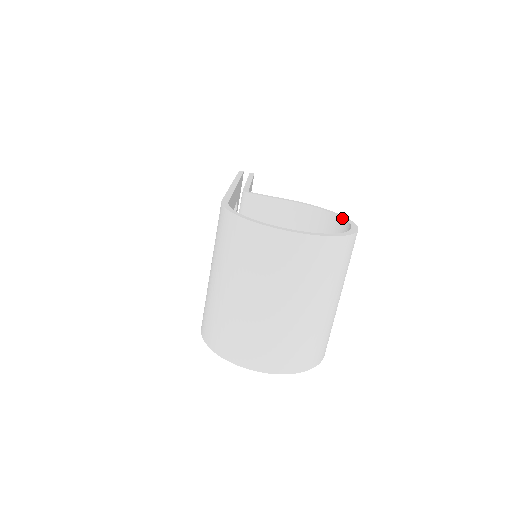
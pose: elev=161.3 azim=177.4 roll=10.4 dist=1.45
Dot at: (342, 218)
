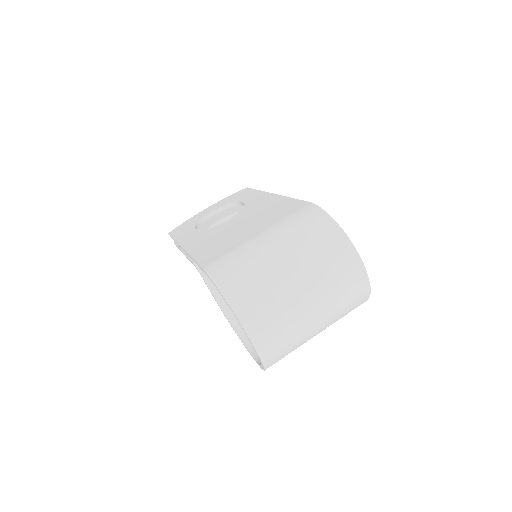
Dot at: occluded
